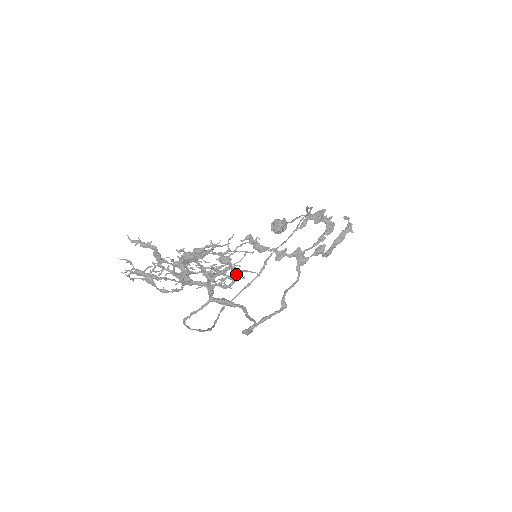
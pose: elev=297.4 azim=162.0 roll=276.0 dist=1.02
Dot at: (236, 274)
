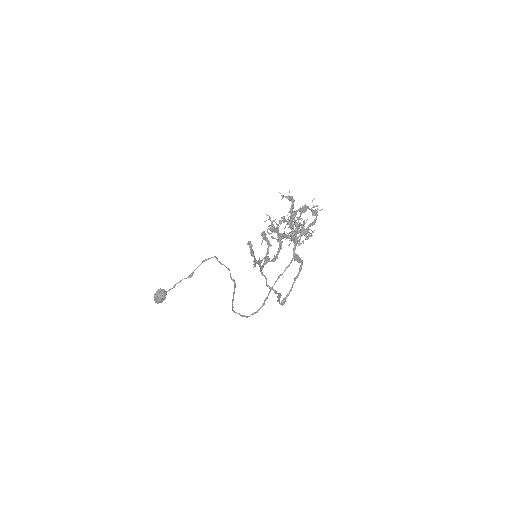
Dot at: occluded
